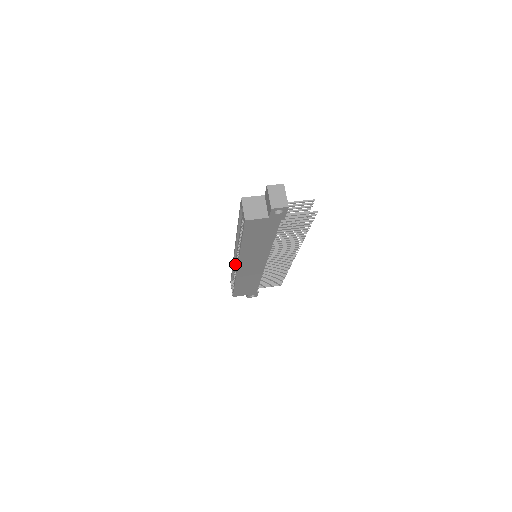
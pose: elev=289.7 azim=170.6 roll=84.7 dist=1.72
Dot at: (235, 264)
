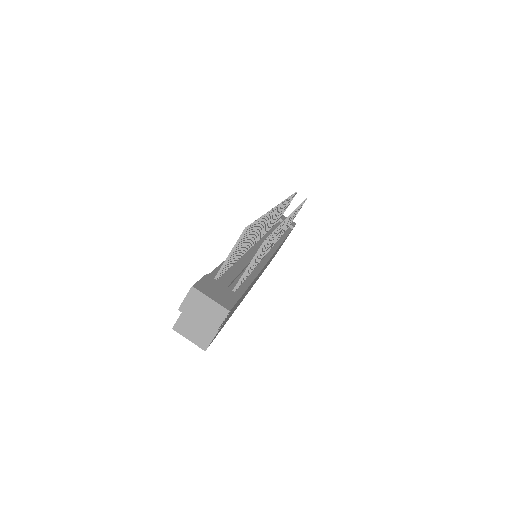
Dot at: occluded
